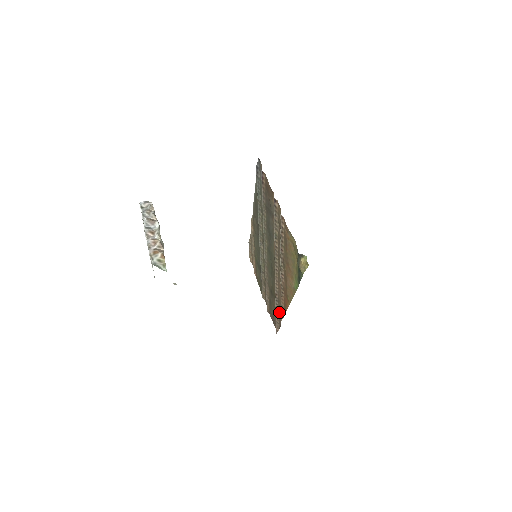
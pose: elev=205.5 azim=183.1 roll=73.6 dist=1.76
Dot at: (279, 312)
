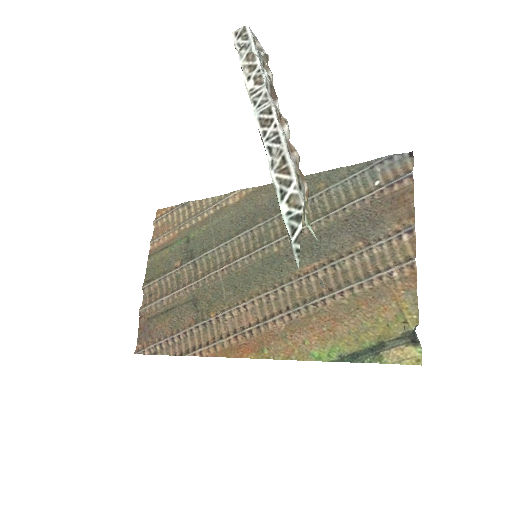
Dot at: (190, 339)
